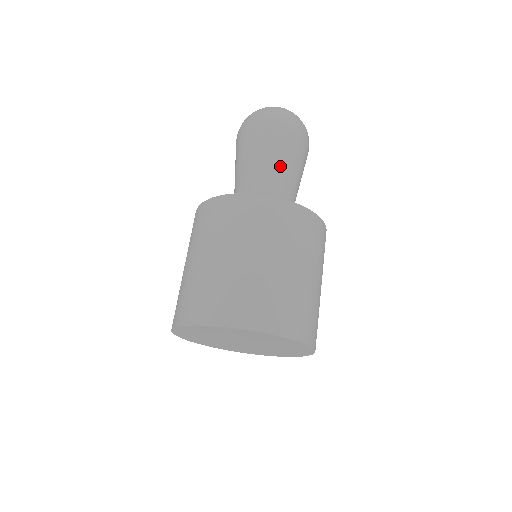
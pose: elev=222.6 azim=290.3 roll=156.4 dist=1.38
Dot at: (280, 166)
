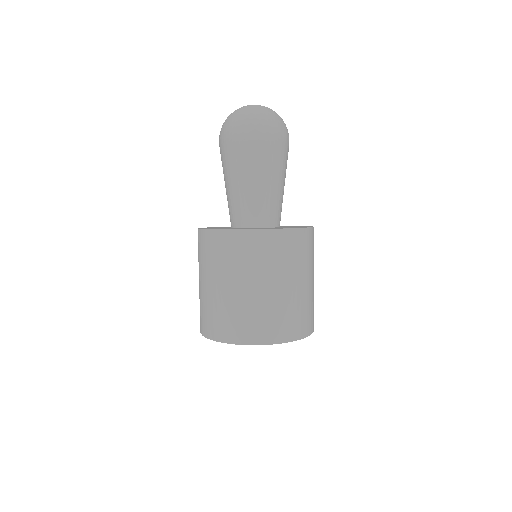
Dot at: (253, 179)
